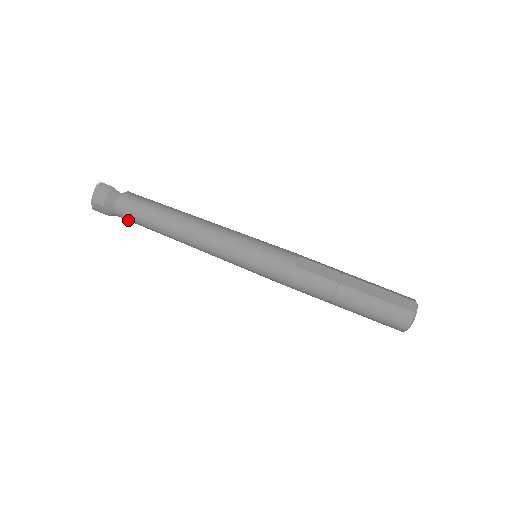
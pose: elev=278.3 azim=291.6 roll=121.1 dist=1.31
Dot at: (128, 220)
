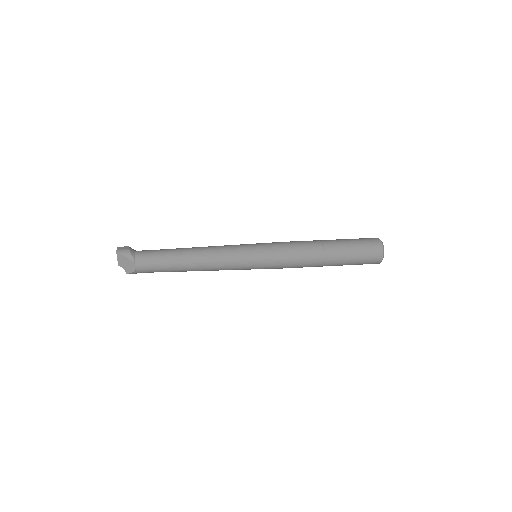
Dot at: (147, 255)
